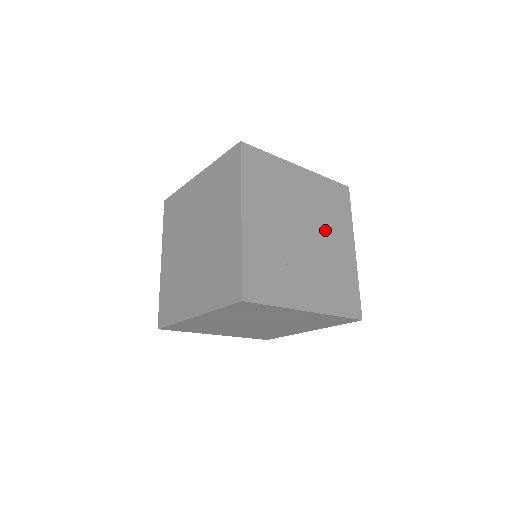
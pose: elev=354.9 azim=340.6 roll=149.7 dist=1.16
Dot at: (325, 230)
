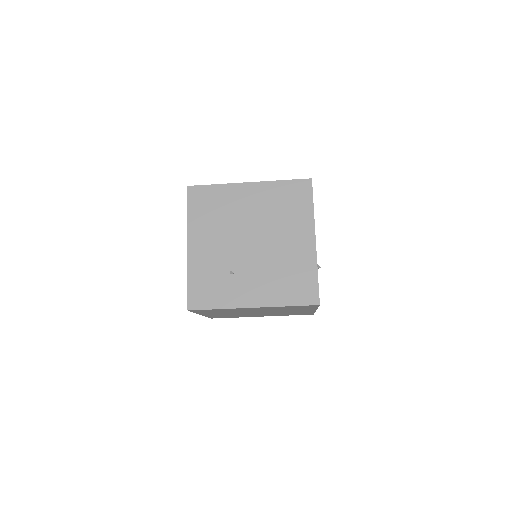
Dot at: (276, 232)
